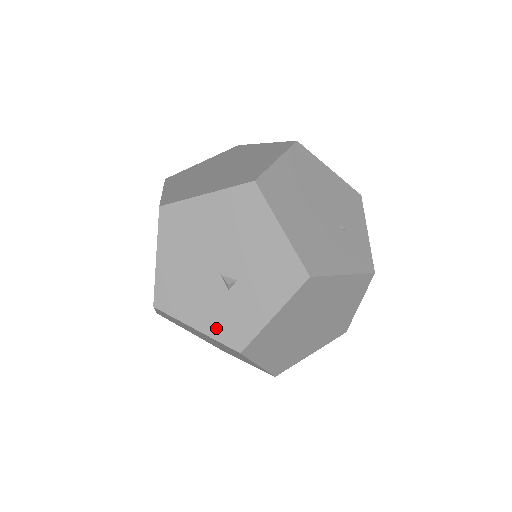
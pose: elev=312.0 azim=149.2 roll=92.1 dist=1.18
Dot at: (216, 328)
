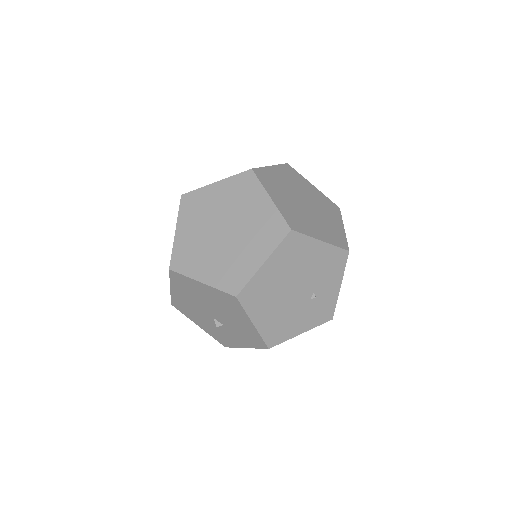
Dot at: (211, 332)
